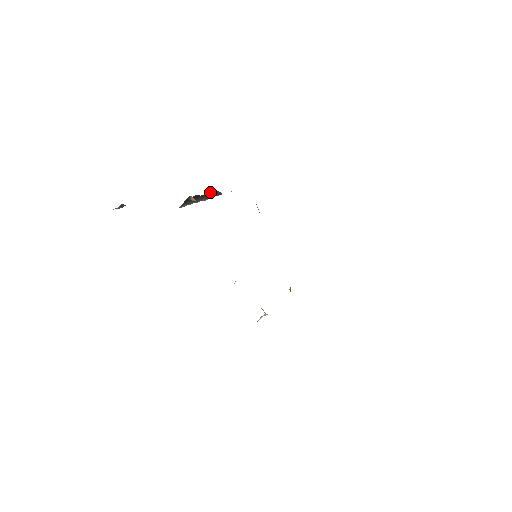
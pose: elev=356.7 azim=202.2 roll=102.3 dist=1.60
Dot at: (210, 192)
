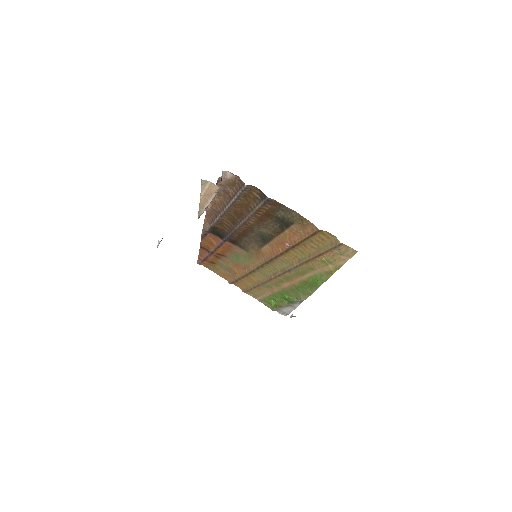
Dot at: occluded
